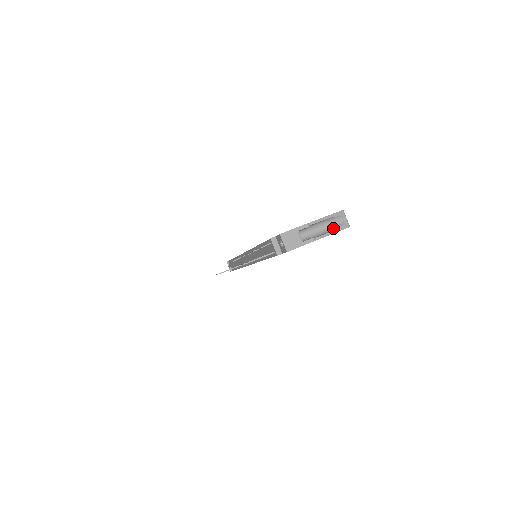
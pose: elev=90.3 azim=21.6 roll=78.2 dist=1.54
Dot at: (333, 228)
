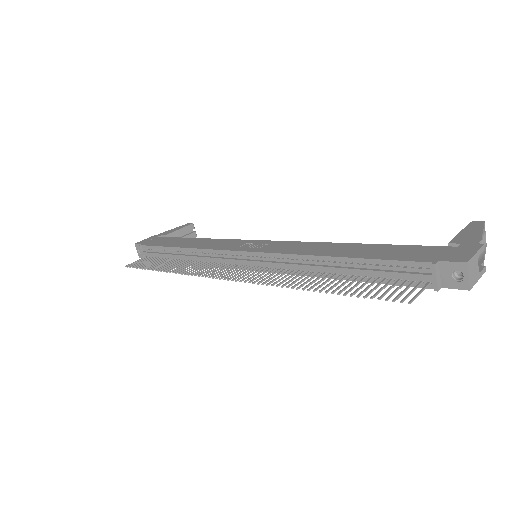
Dot at: occluded
